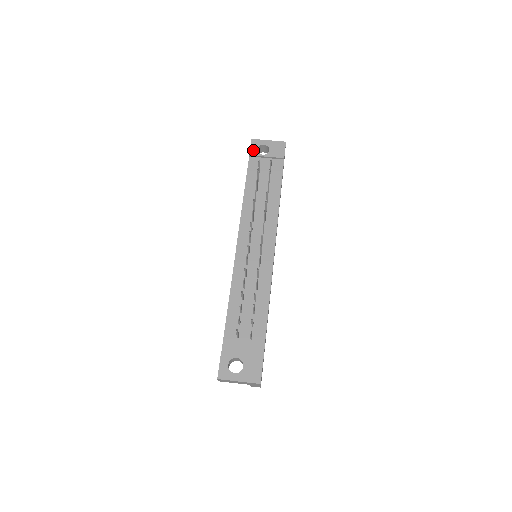
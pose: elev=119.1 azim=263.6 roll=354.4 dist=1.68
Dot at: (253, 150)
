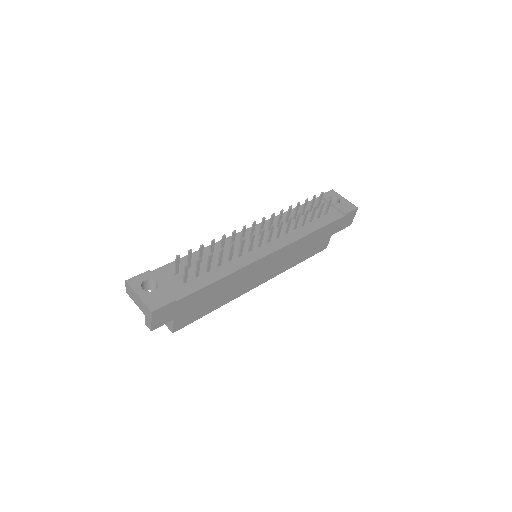
Dot at: (326, 195)
